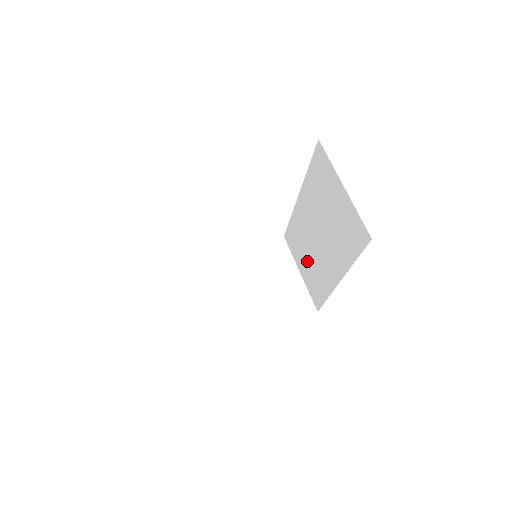
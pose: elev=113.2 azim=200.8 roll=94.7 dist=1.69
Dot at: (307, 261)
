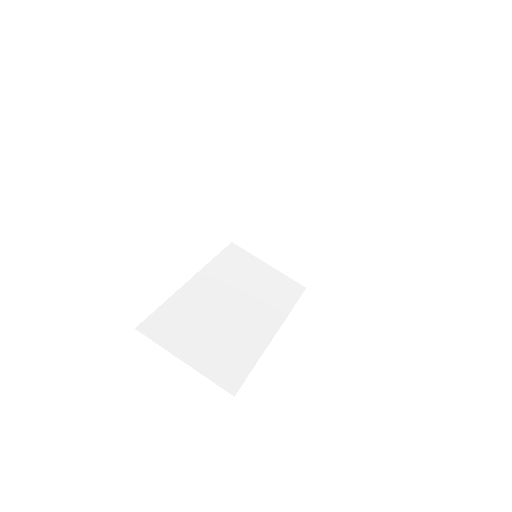
Dot at: occluded
